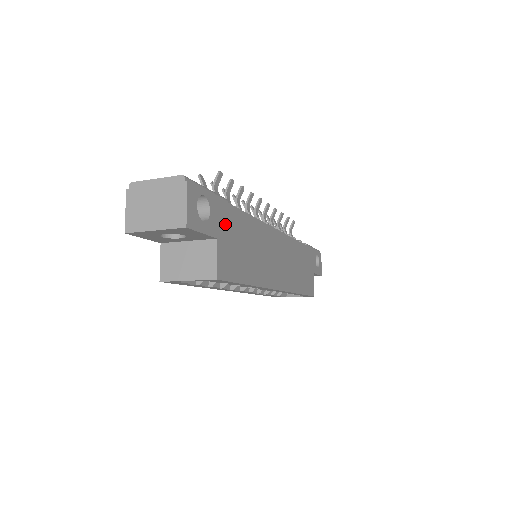
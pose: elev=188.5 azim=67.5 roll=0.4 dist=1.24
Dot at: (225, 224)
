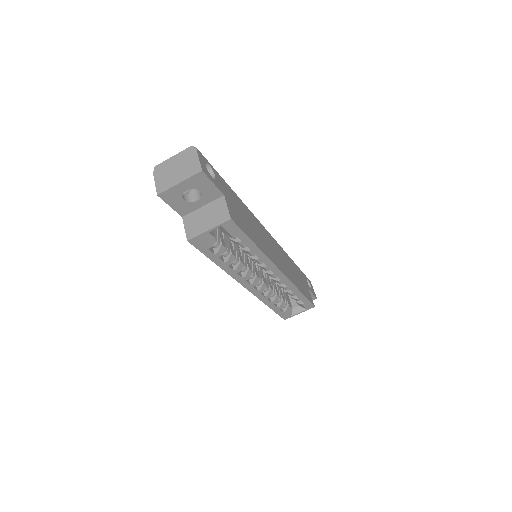
Dot at: (227, 192)
